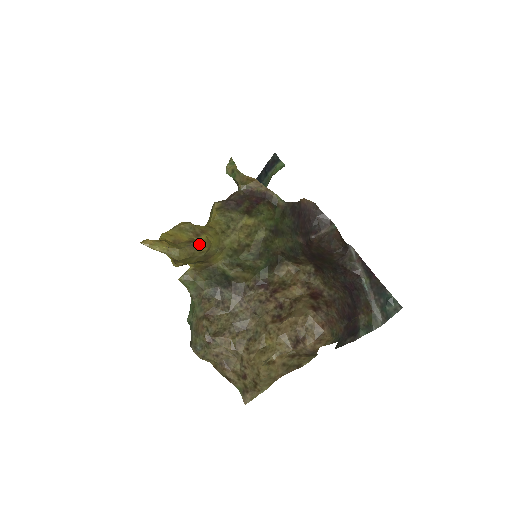
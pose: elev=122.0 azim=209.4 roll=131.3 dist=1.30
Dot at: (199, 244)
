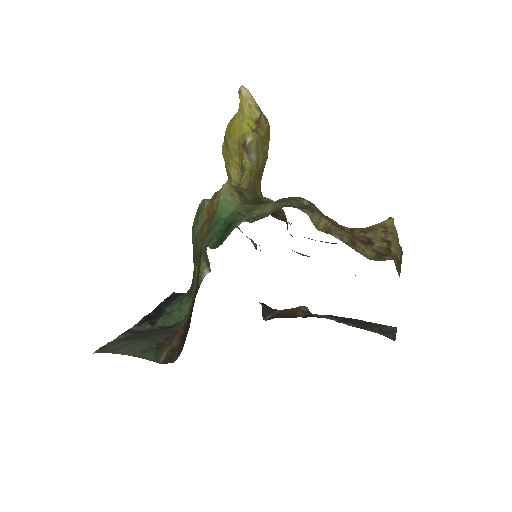
Dot at: occluded
